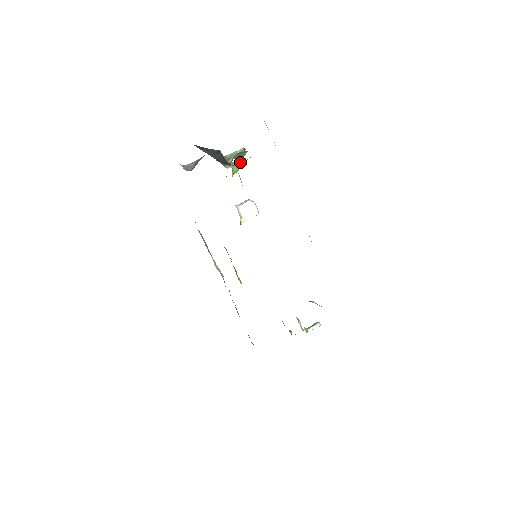
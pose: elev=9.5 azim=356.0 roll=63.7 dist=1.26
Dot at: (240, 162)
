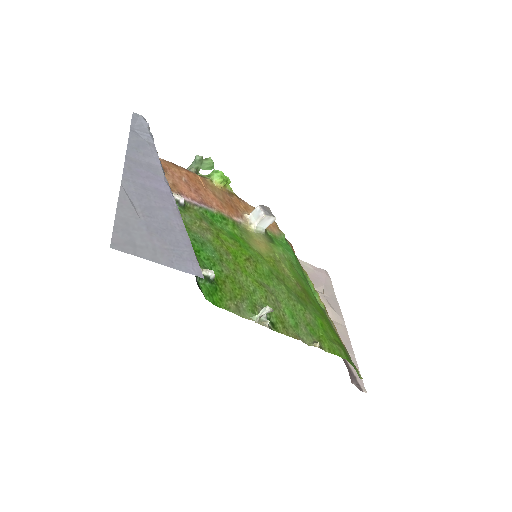
Dot at: occluded
